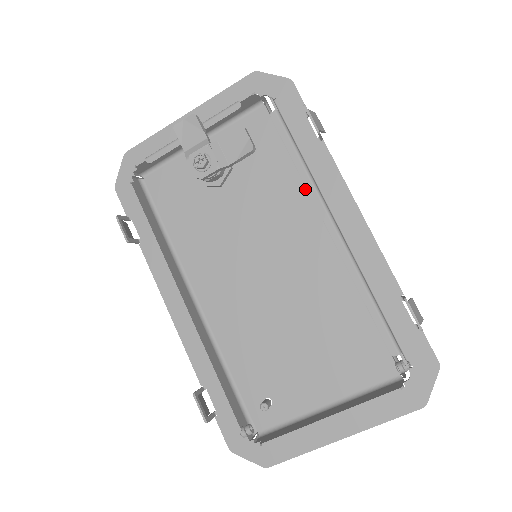
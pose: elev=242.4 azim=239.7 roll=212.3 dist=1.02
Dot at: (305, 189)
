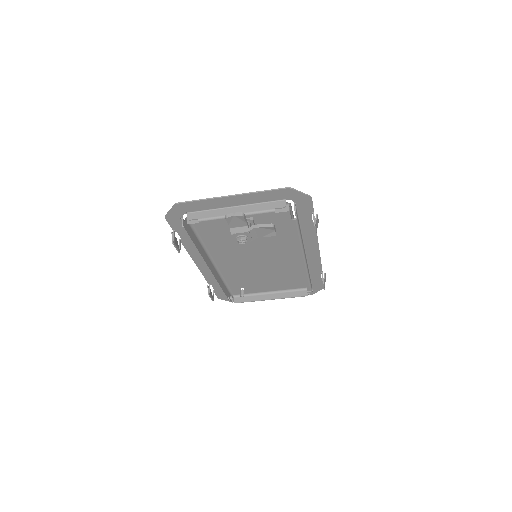
Dot at: occluded
